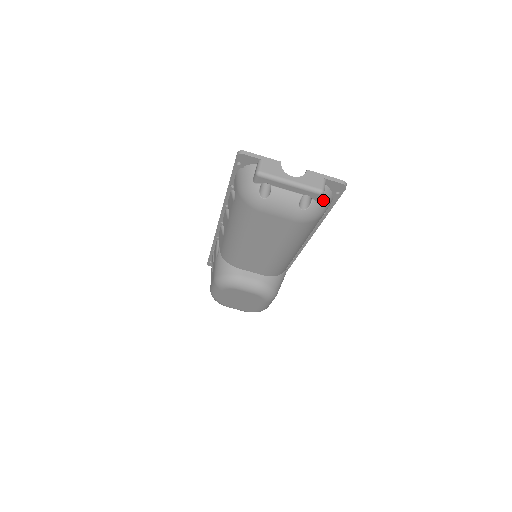
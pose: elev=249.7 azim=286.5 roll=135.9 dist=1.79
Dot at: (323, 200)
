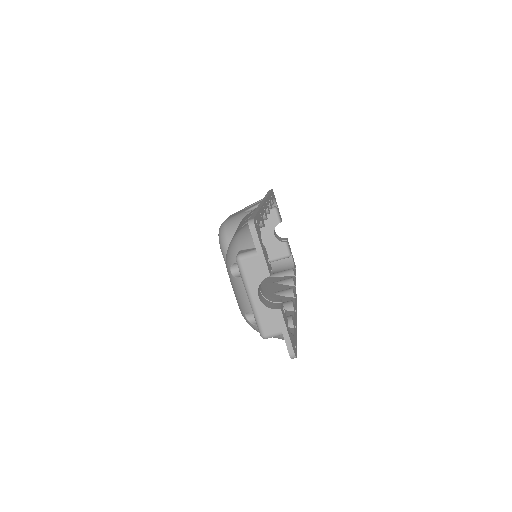
Dot at: occluded
